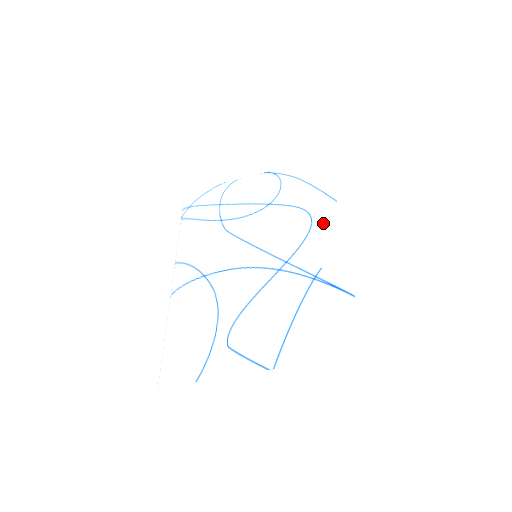
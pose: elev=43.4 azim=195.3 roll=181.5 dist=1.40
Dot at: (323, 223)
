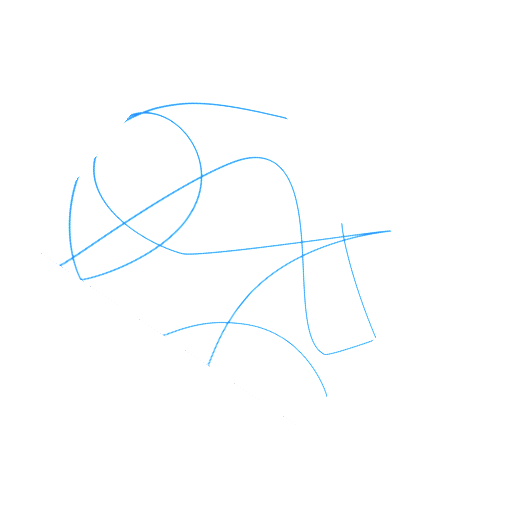
Dot at: (298, 165)
